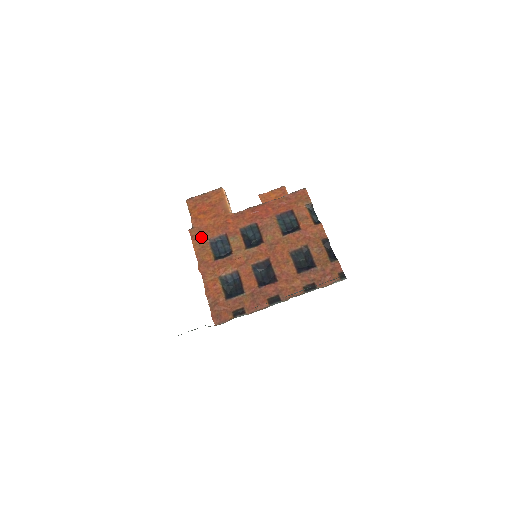
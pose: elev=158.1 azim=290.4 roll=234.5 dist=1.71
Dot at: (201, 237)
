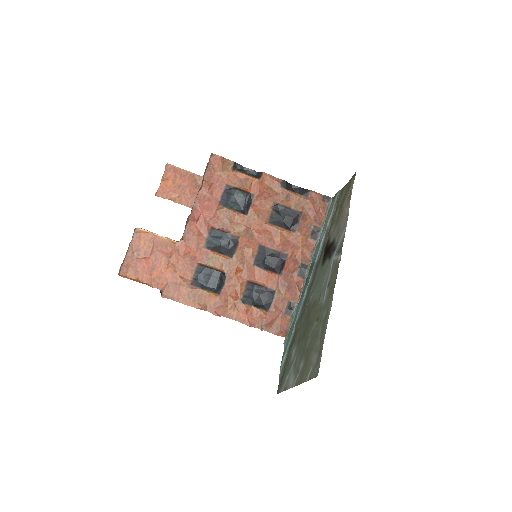
Dot at: (181, 290)
